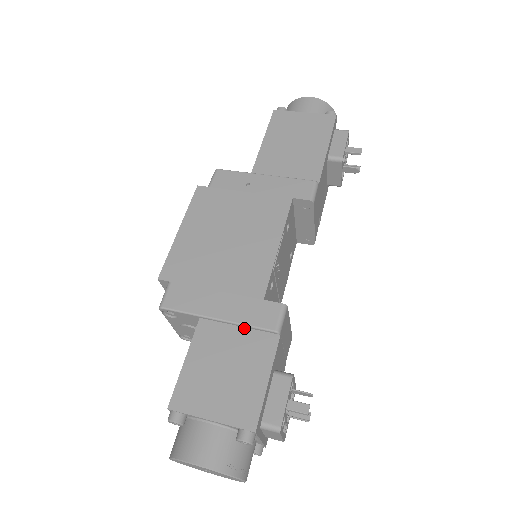
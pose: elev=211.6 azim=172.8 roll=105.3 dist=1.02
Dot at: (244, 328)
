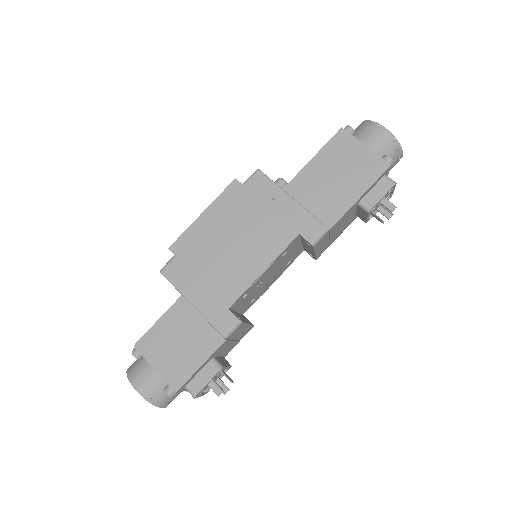
Dot at: (206, 320)
